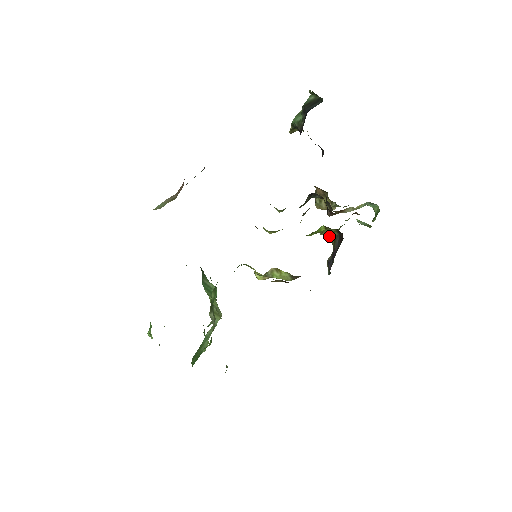
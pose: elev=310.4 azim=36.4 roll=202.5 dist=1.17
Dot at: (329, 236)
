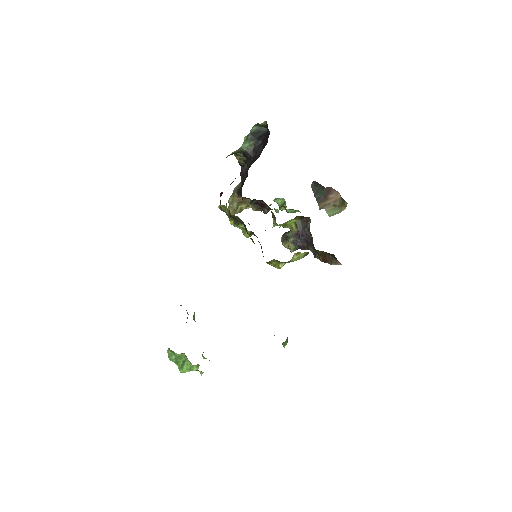
Dot at: (288, 224)
